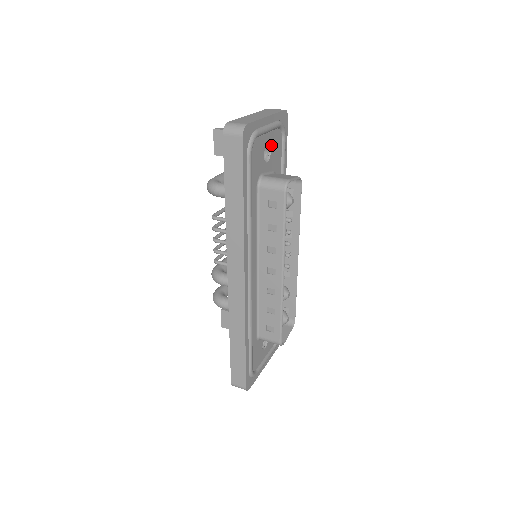
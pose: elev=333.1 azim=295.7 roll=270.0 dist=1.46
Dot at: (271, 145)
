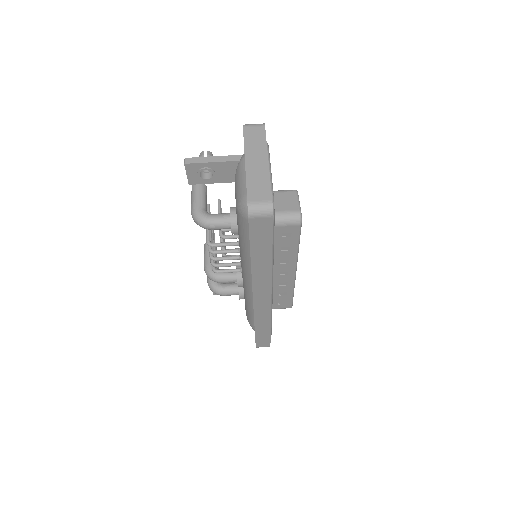
Dot at: occluded
